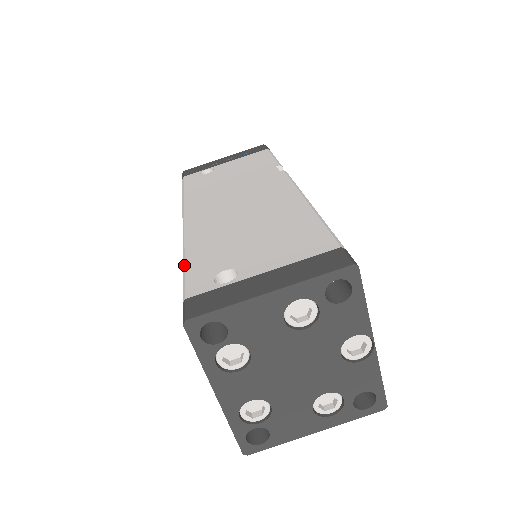
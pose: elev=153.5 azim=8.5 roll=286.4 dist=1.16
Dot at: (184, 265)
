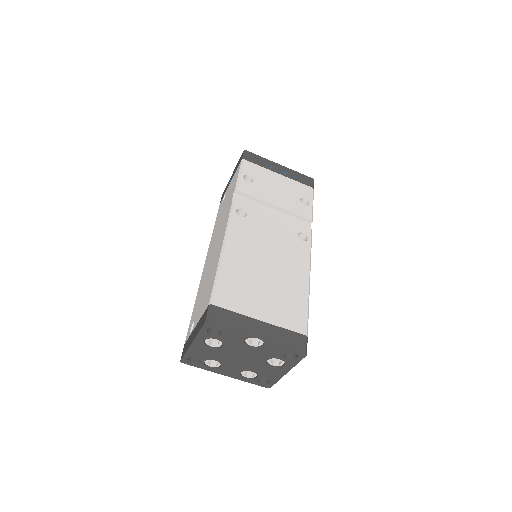
Dot at: occluded
